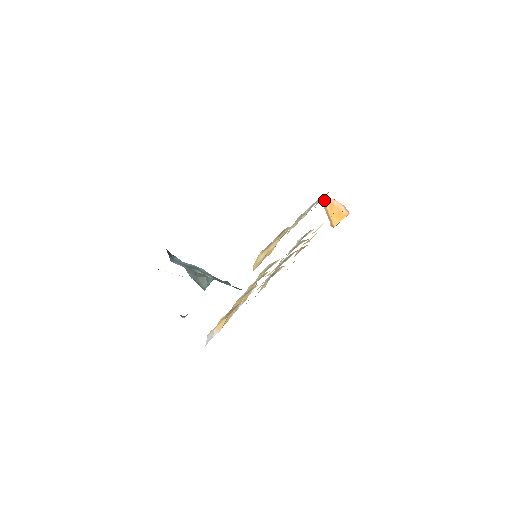
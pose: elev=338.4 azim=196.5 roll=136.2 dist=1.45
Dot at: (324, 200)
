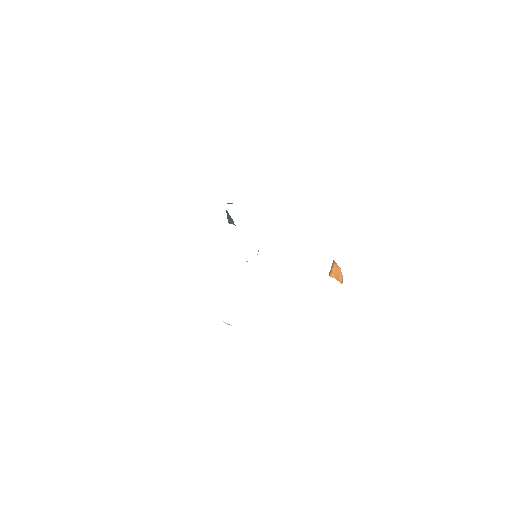
Dot at: (335, 262)
